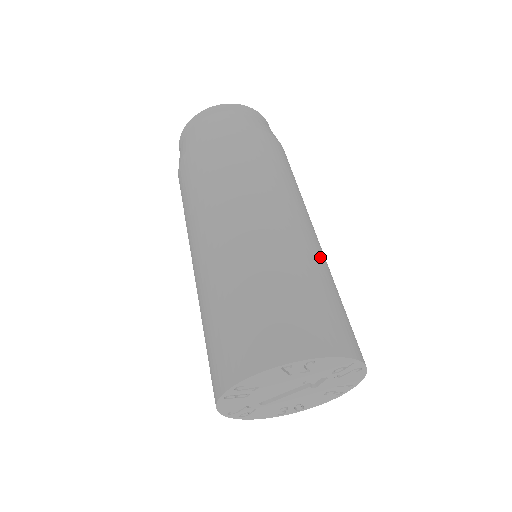
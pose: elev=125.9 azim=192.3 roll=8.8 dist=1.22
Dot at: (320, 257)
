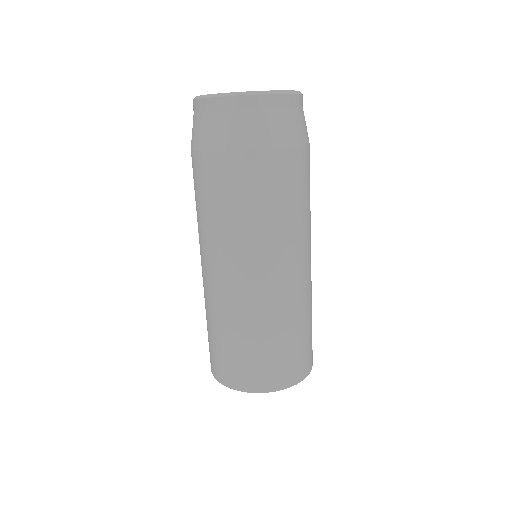
Dot at: (286, 307)
